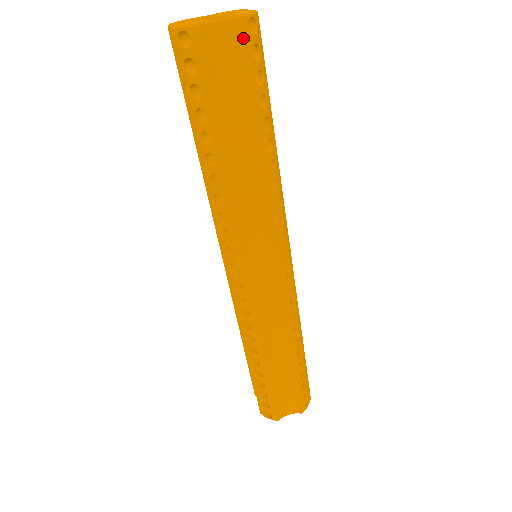
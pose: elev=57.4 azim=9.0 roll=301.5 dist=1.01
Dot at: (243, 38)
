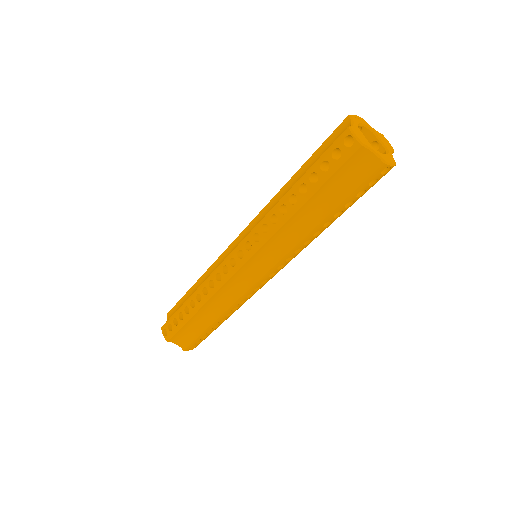
Dot at: (375, 172)
